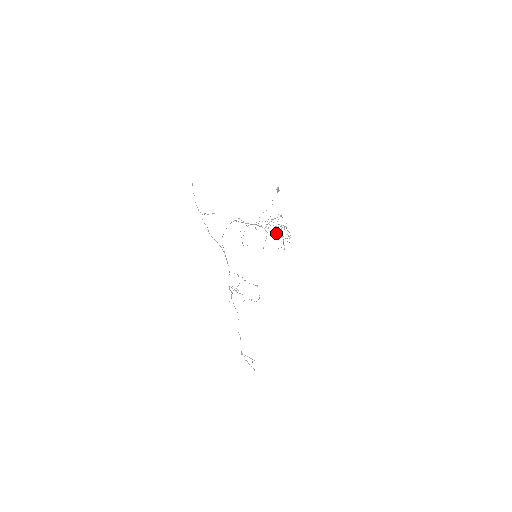
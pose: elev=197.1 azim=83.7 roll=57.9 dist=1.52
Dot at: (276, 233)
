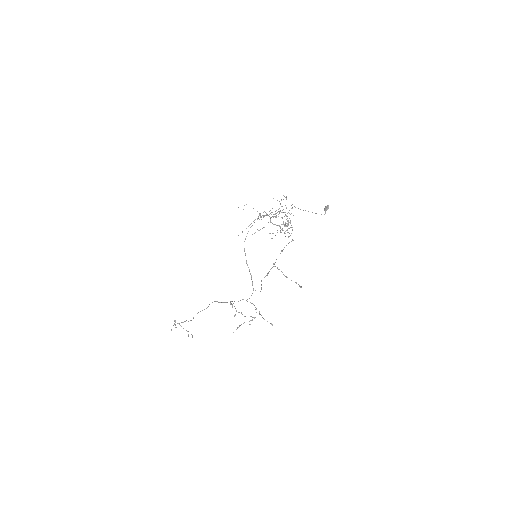
Dot at: occluded
